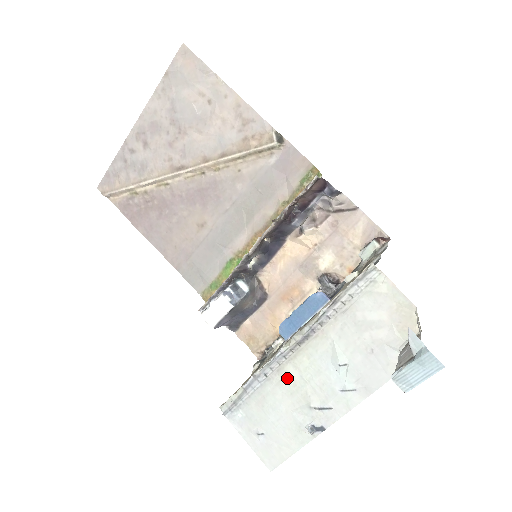
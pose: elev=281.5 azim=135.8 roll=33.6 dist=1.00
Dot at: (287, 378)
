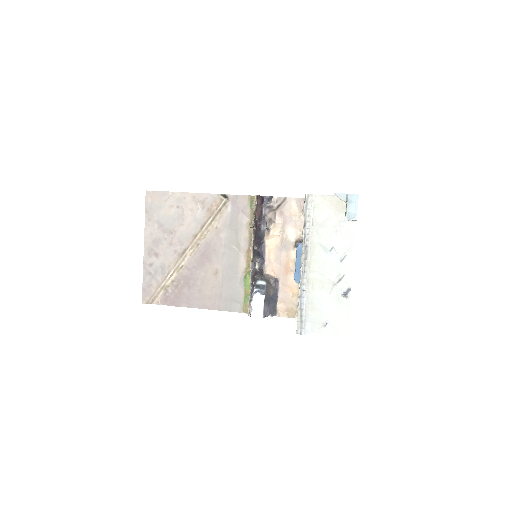
Dot at: (314, 282)
